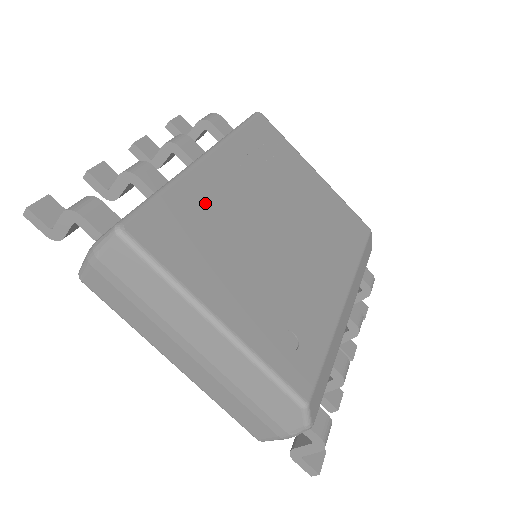
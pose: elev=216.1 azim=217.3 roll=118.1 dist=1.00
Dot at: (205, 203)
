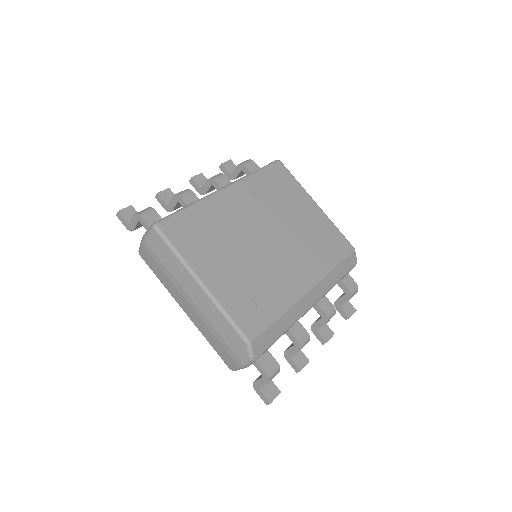
Dot at: (214, 216)
